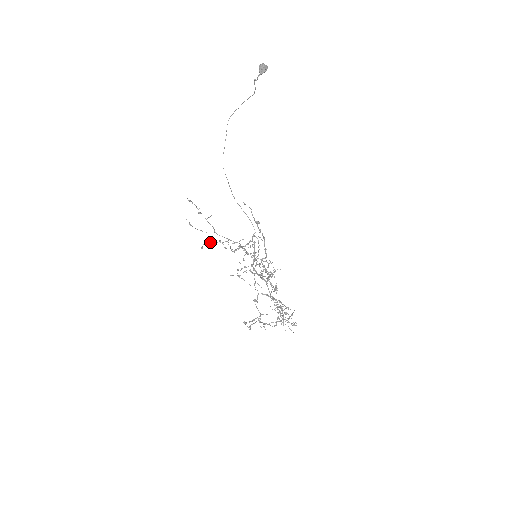
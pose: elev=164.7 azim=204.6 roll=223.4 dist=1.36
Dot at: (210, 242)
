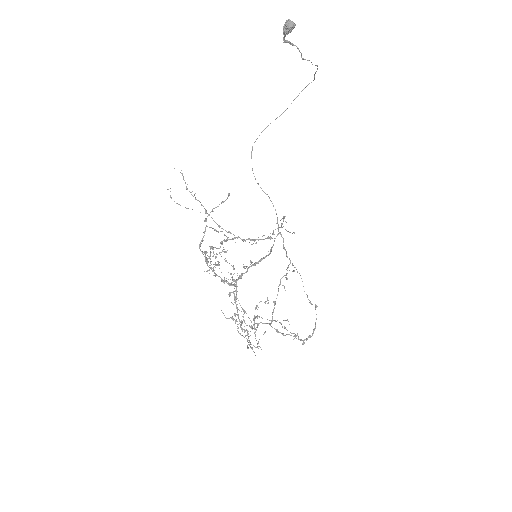
Dot at: (283, 221)
